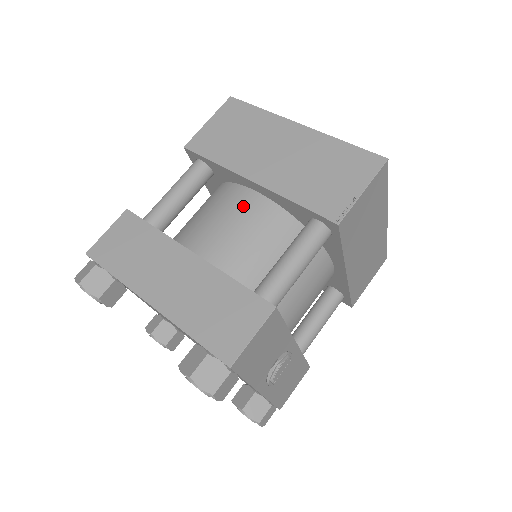
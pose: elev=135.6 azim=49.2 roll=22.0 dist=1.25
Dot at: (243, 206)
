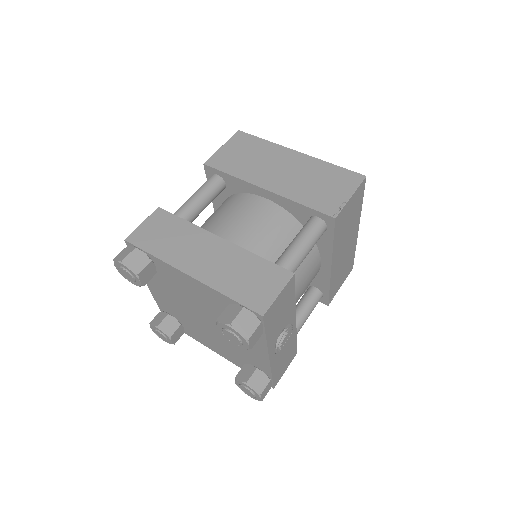
Dot at: (256, 208)
